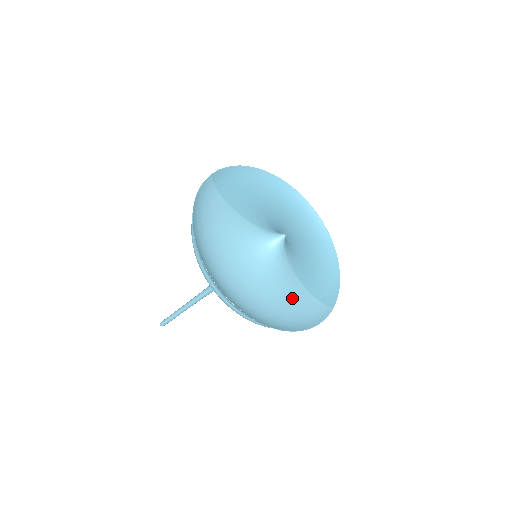
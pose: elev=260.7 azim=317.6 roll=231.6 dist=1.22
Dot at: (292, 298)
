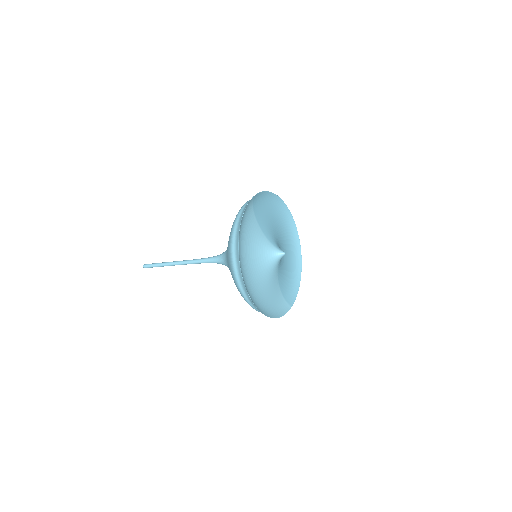
Dot at: (272, 294)
